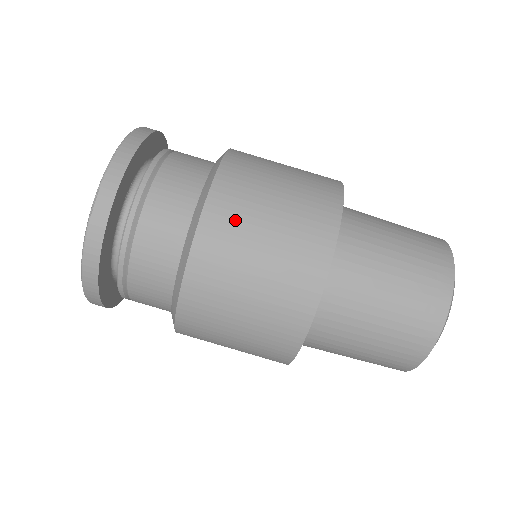
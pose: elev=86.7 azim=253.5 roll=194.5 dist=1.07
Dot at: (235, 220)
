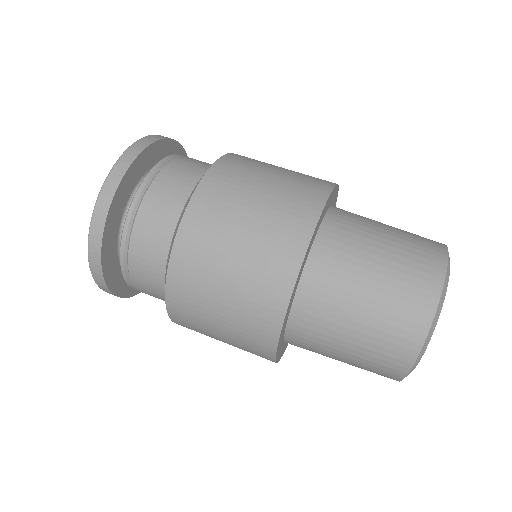
Dot at: (232, 184)
